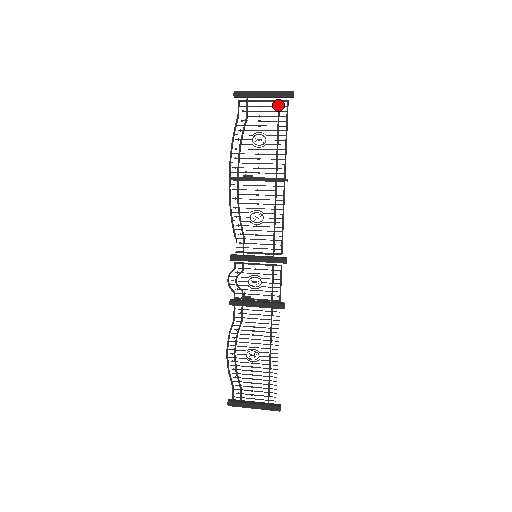
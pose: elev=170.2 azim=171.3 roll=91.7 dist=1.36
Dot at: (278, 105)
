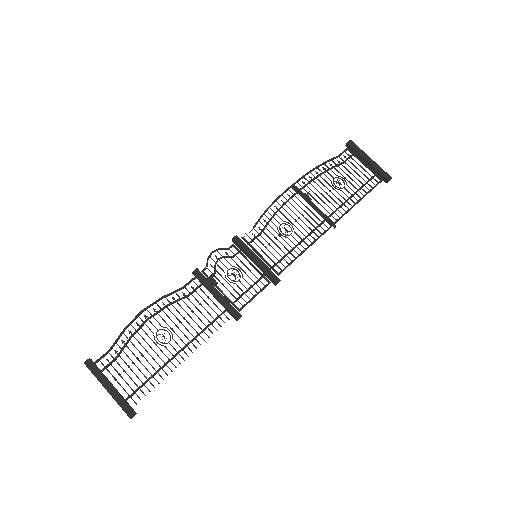
Dot at: (373, 176)
